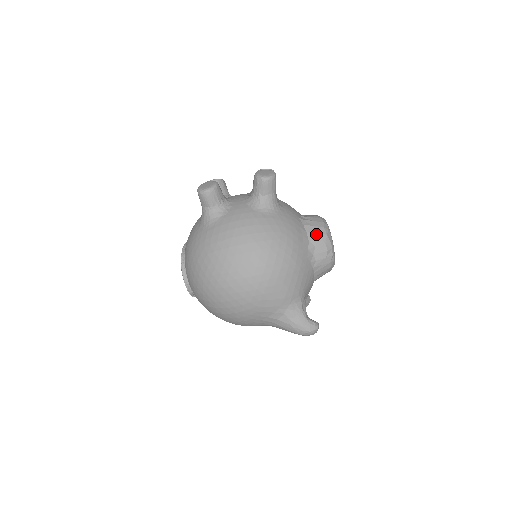
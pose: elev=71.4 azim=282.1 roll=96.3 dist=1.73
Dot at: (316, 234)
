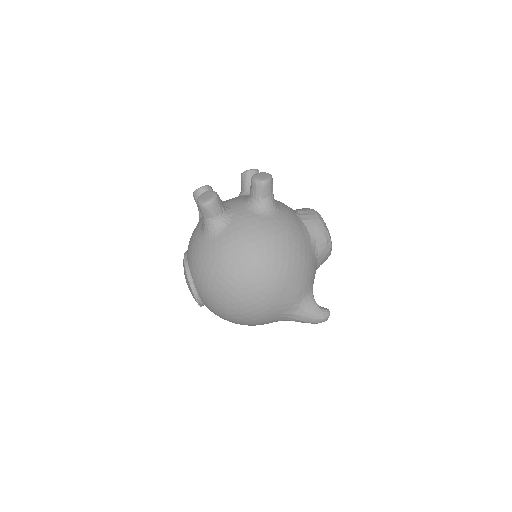
Dot at: (315, 227)
